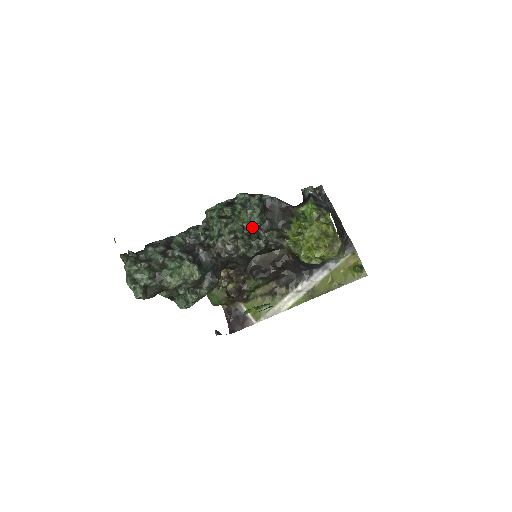
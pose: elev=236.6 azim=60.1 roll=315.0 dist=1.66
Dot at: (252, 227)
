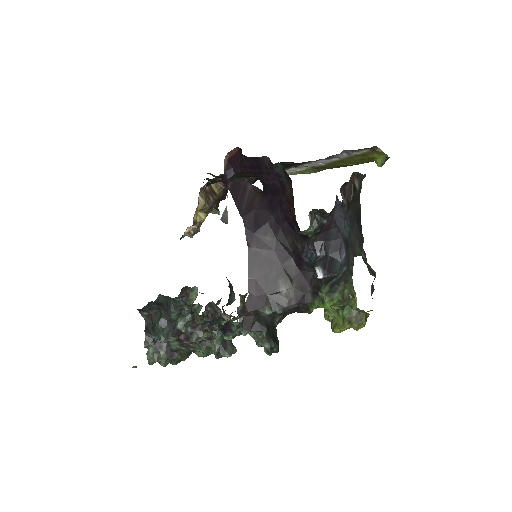
Dot at: occluded
